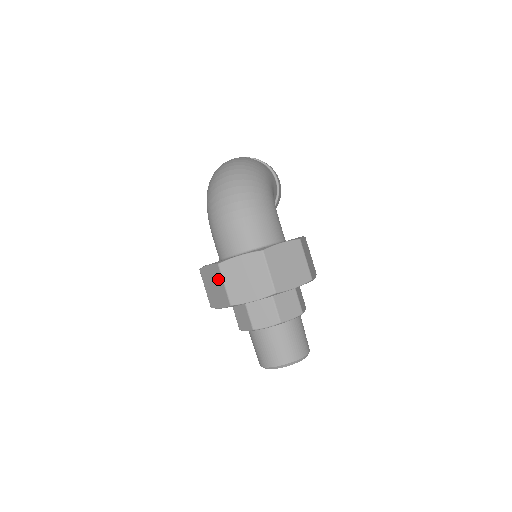
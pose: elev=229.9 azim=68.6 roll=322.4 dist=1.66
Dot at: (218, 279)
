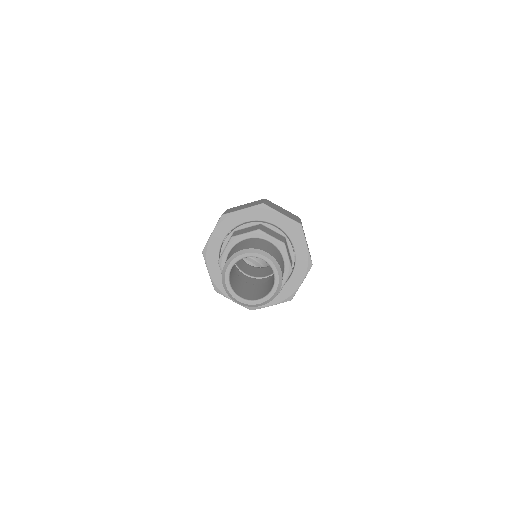
Dot at: occluded
